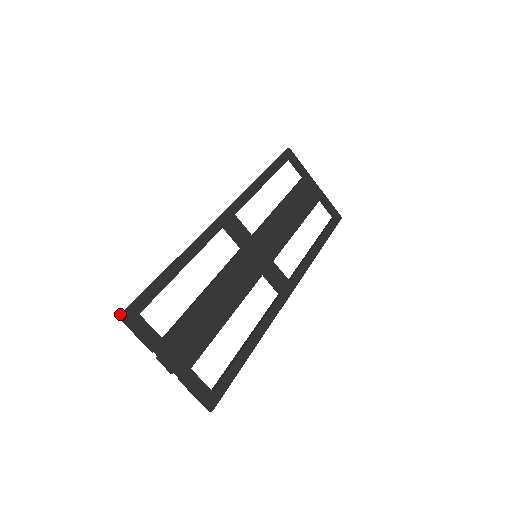
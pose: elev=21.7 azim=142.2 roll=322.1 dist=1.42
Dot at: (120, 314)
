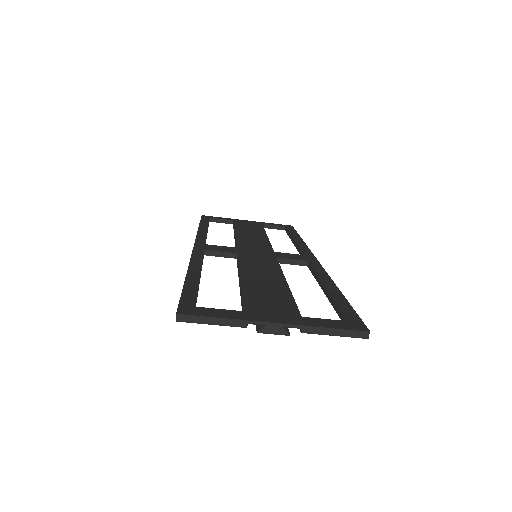
Dot at: occluded
